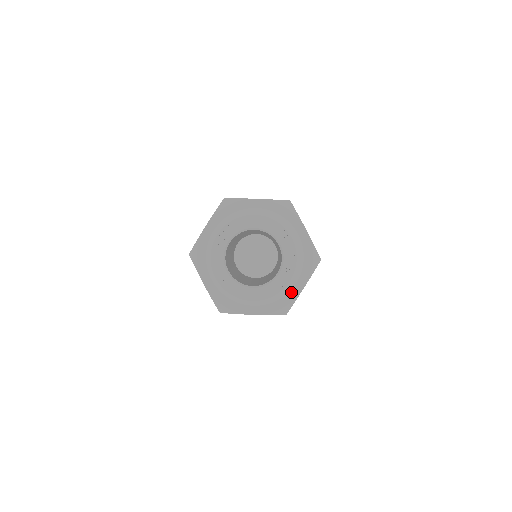
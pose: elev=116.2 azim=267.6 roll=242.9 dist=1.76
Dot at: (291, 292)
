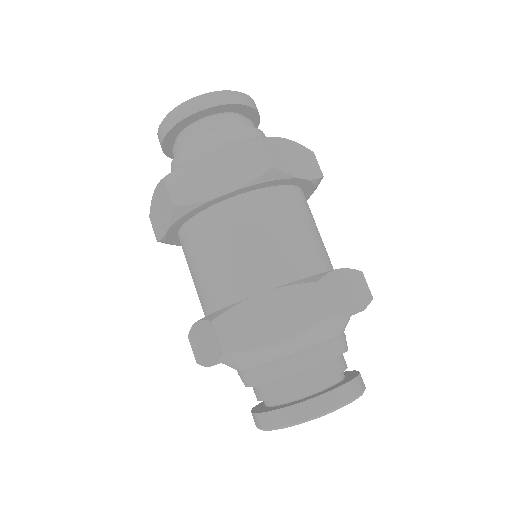
Dot at: occluded
